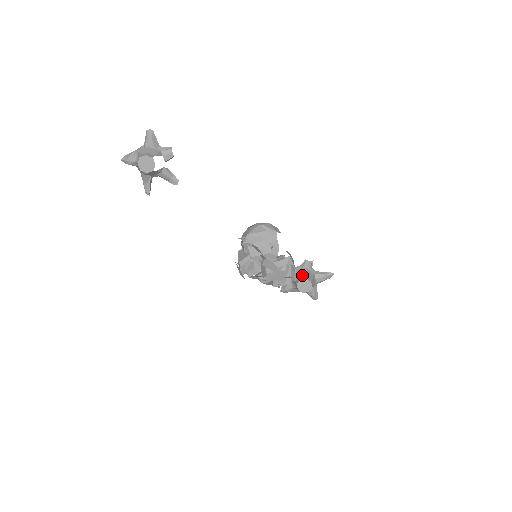
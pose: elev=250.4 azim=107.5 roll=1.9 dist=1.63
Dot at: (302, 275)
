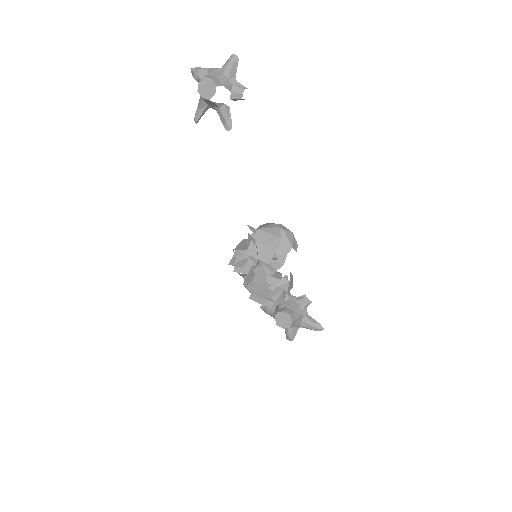
Dot at: (289, 308)
